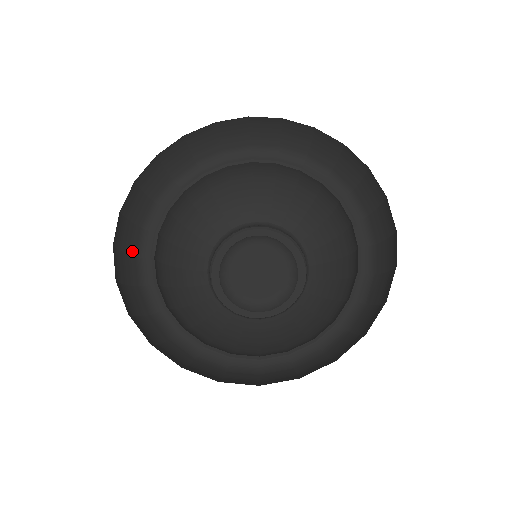
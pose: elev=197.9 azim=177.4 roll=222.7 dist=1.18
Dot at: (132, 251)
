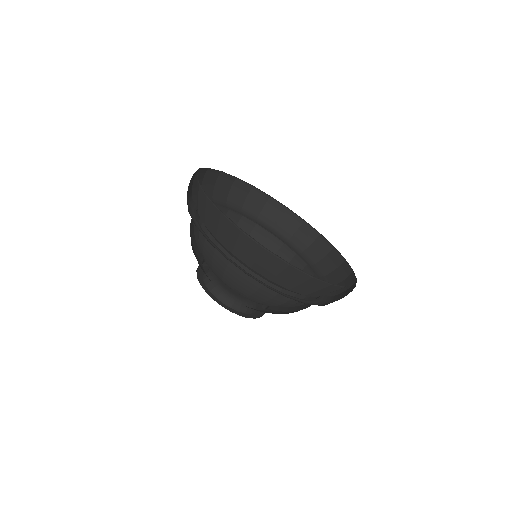
Dot at: (230, 198)
